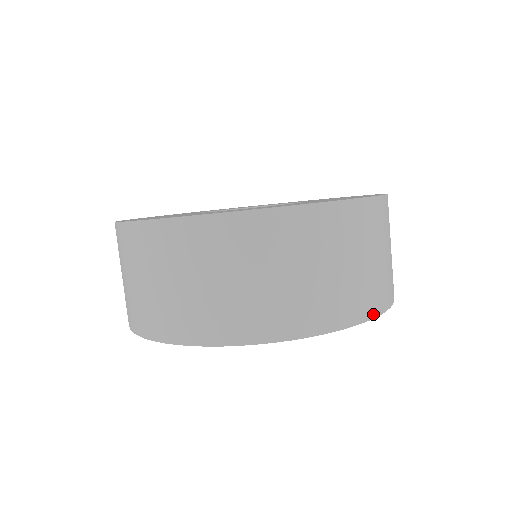
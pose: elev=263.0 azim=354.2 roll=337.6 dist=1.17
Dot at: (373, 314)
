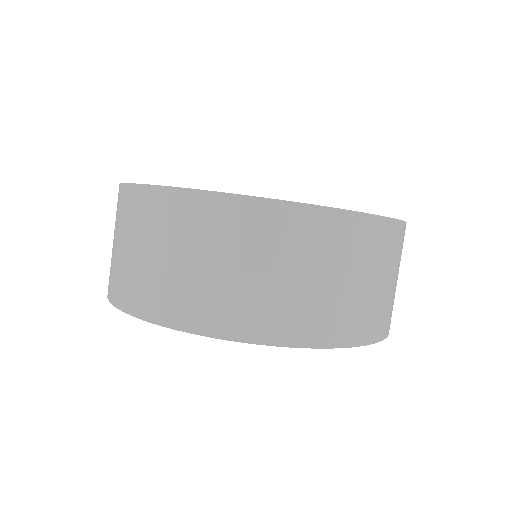
Dot at: (211, 332)
